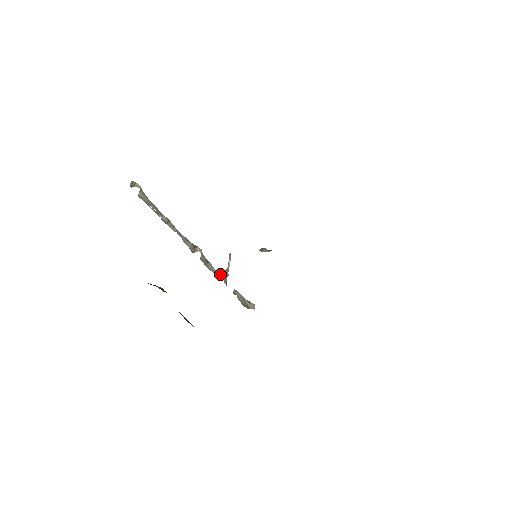
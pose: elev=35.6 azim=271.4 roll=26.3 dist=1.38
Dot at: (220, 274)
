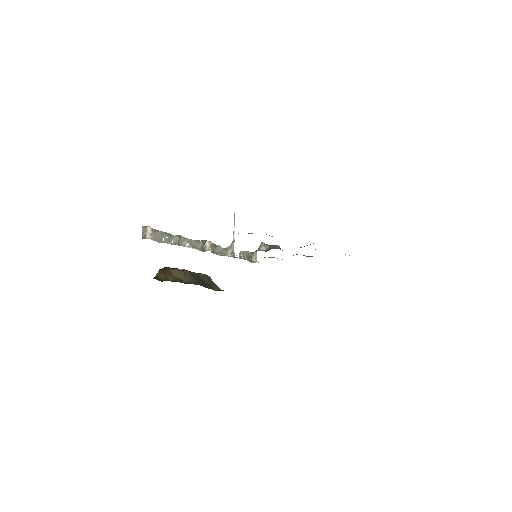
Dot at: (227, 249)
